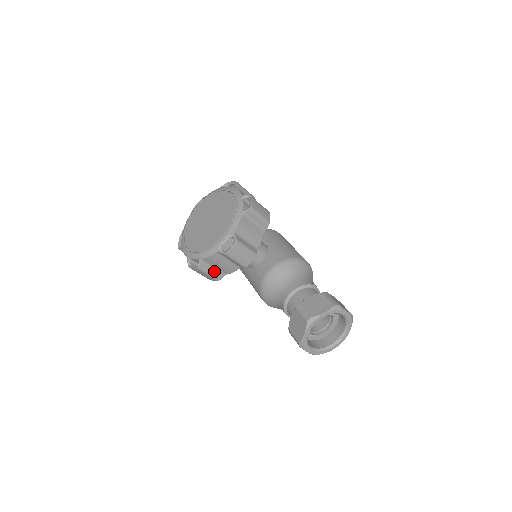
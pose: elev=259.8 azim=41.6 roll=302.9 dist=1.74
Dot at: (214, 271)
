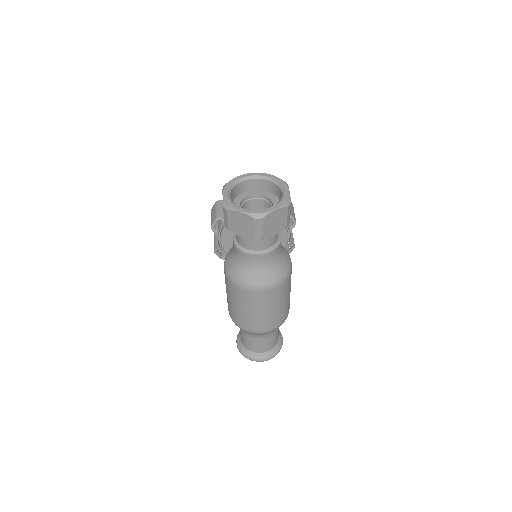
Dot at: occluded
